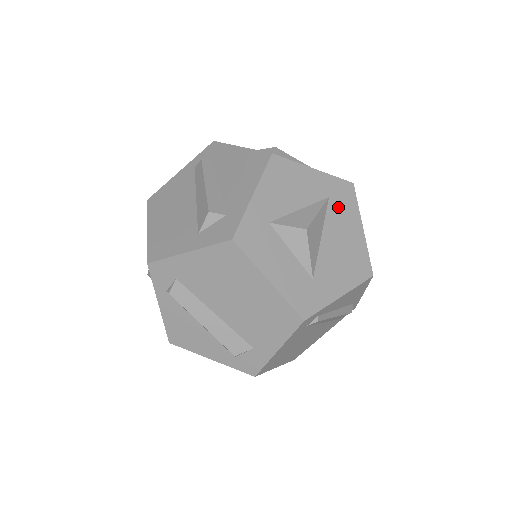
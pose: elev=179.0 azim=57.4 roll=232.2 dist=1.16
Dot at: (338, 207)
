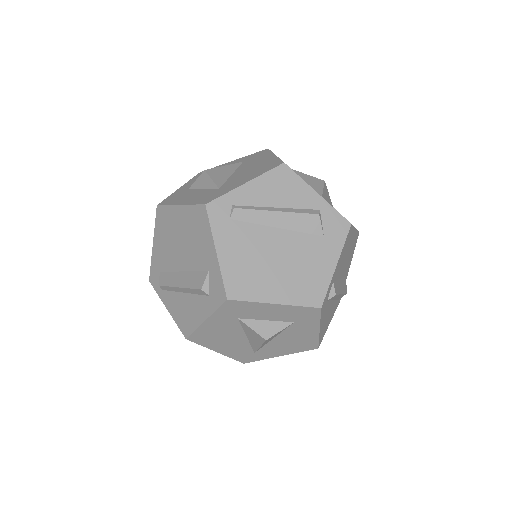
Dot at: (251, 160)
